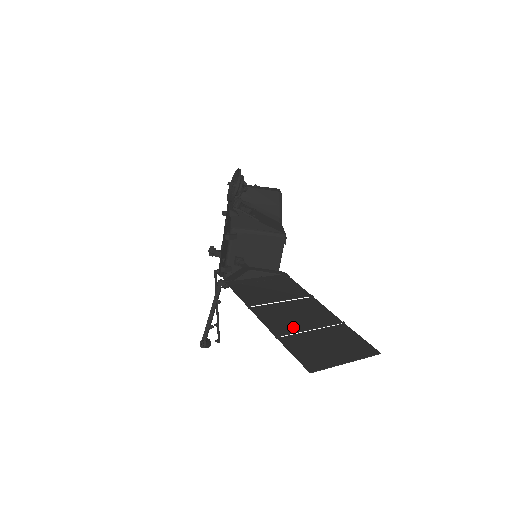
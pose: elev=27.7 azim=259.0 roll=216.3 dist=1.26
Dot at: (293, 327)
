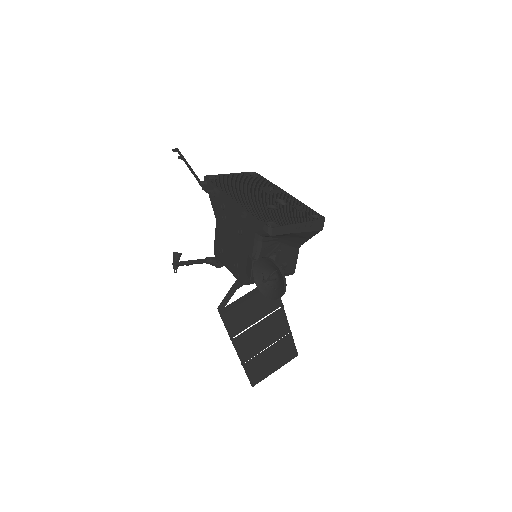
Dot at: (256, 351)
